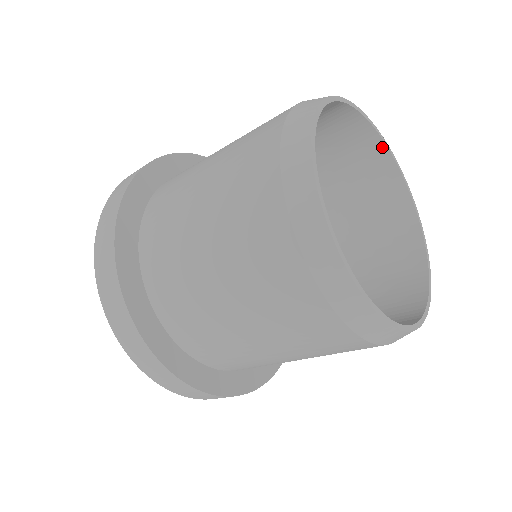
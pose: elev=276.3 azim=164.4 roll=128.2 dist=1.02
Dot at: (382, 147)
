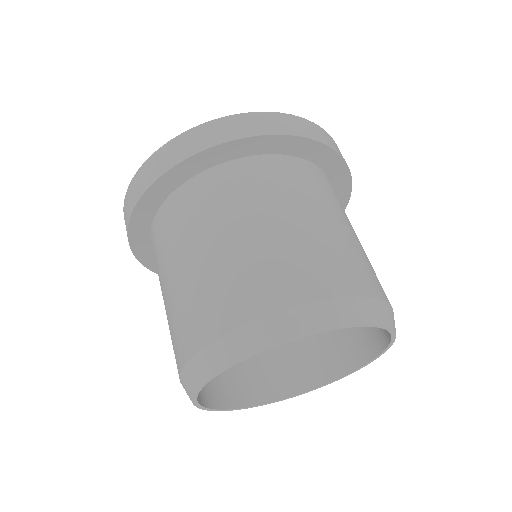
Dot at: (388, 339)
